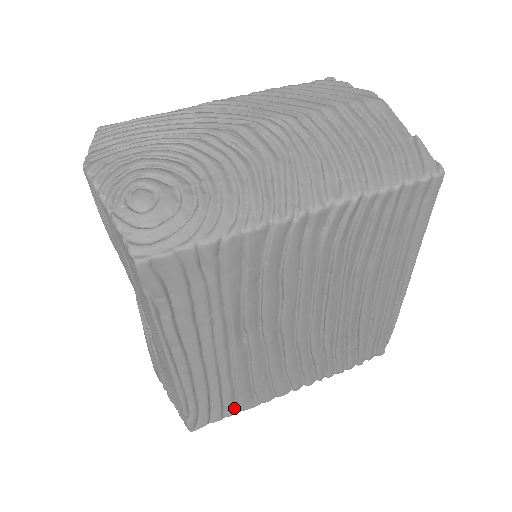
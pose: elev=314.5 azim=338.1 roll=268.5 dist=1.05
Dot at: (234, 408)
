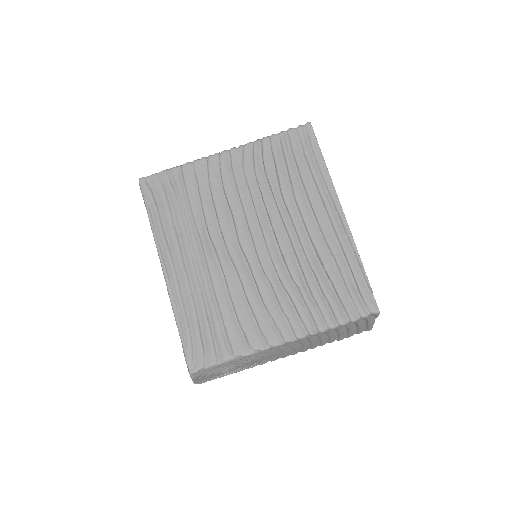
Dot at: (226, 347)
